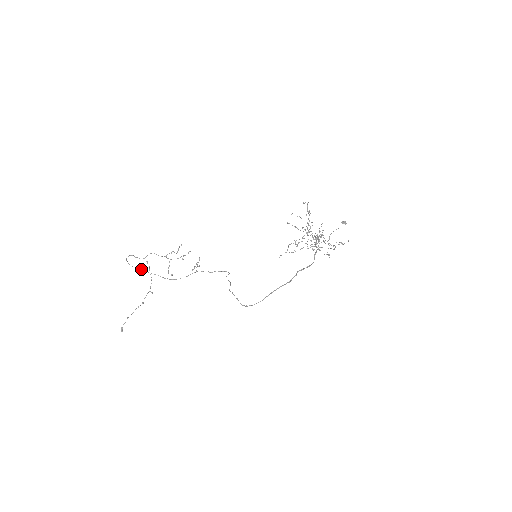
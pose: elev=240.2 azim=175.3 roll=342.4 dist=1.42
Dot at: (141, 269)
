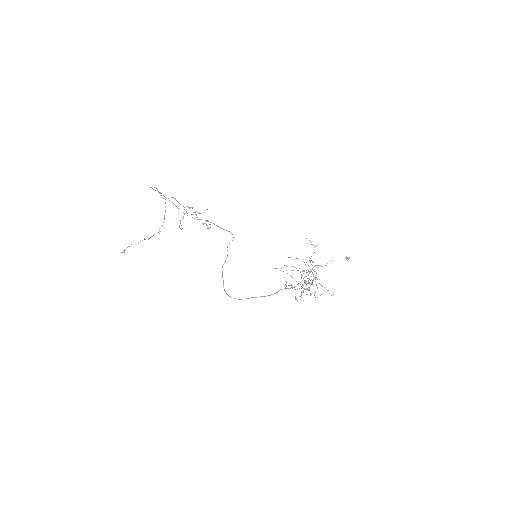
Dot at: (161, 193)
